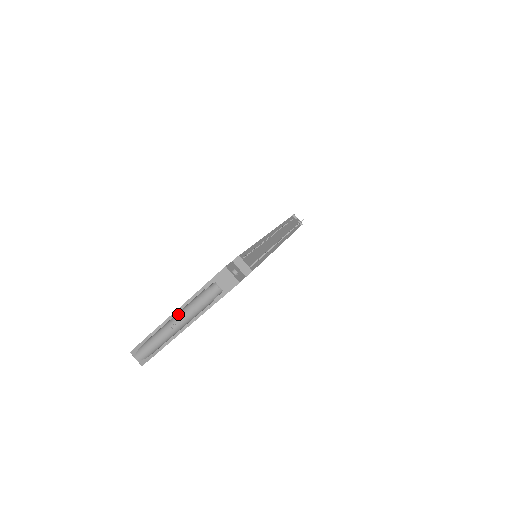
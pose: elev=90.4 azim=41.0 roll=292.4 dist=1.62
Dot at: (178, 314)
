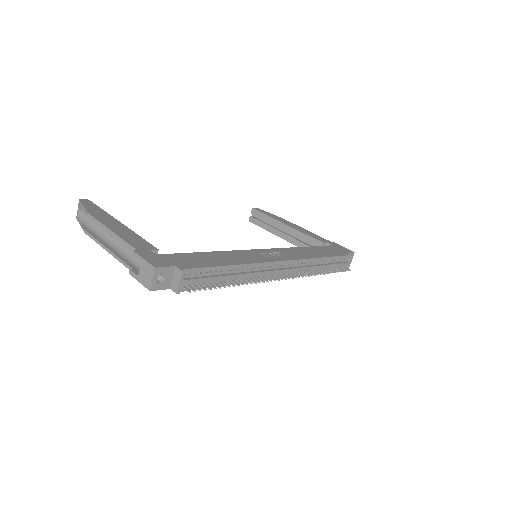
Dot at: occluded
